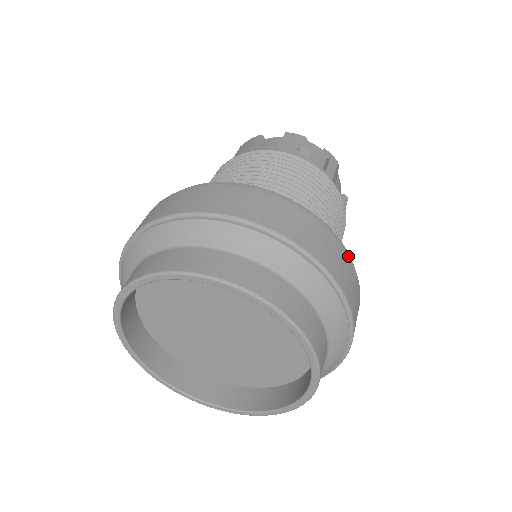
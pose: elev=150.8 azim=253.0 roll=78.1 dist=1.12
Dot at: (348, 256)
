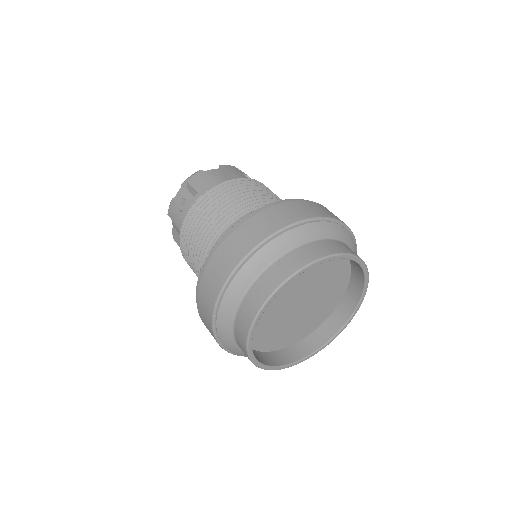
Dot at: occluded
